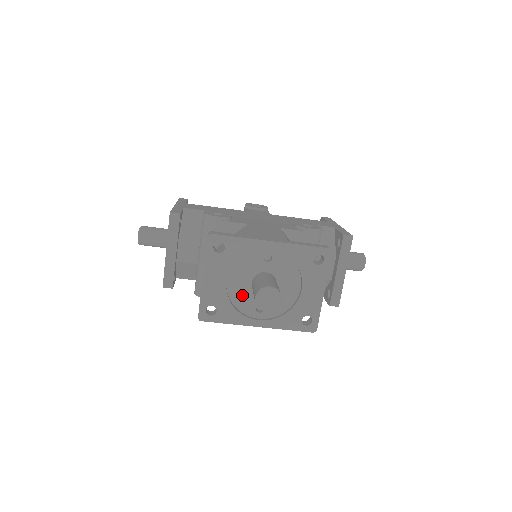
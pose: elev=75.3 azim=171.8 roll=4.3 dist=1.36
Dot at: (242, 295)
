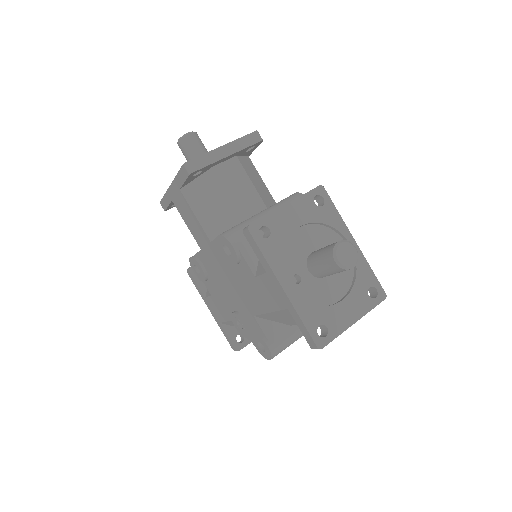
Dot at: occluded
